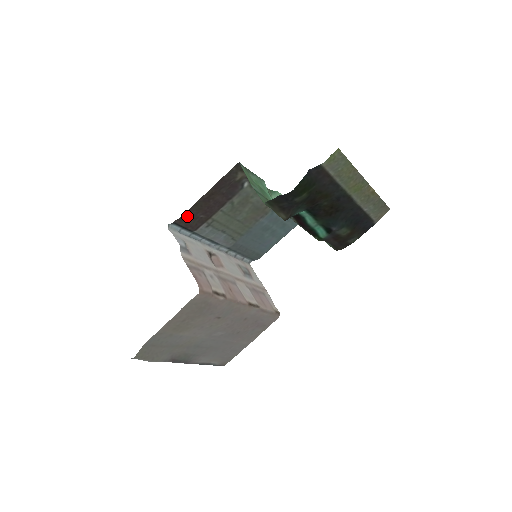
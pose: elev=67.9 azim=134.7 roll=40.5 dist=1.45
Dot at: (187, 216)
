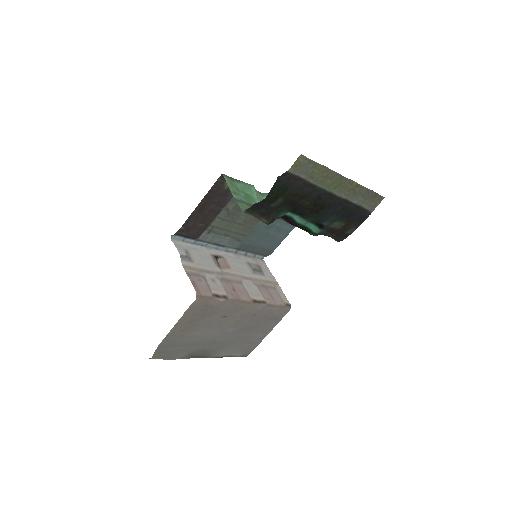
Dot at: (186, 227)
